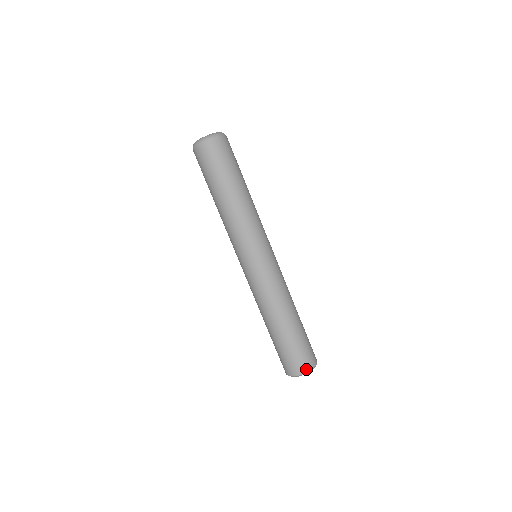
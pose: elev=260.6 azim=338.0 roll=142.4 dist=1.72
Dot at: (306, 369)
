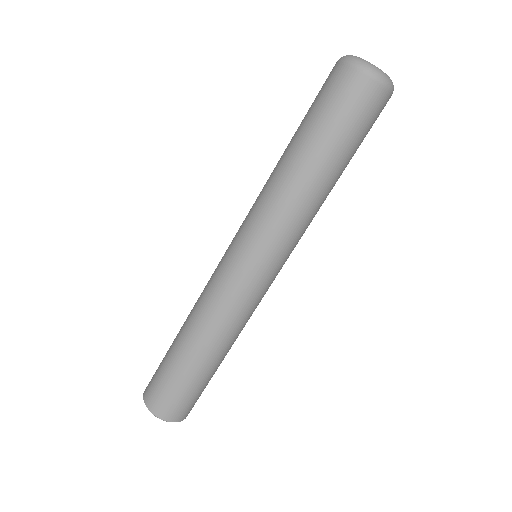
Dot at: (185, 416)
